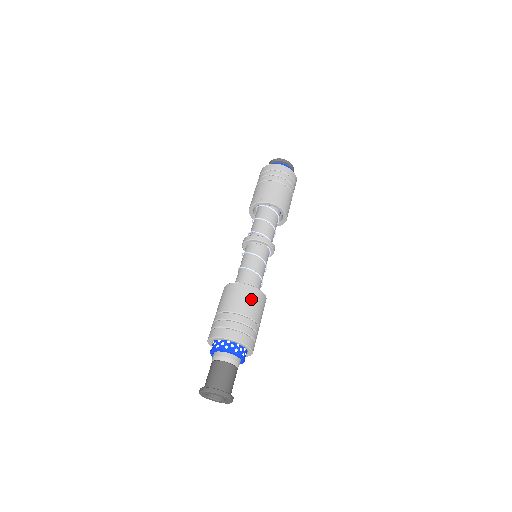
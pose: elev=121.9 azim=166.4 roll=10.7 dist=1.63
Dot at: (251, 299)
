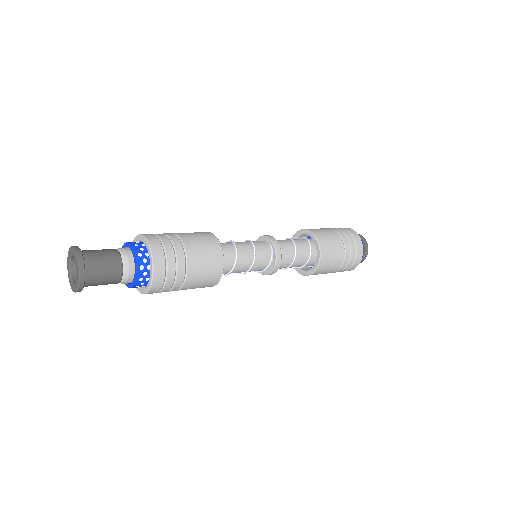
Dot at: (199, 235)
